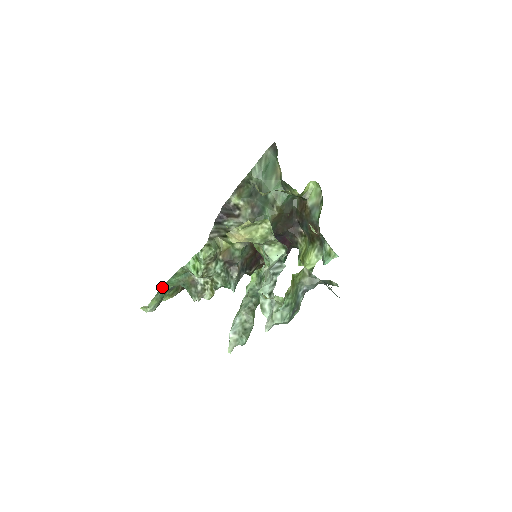
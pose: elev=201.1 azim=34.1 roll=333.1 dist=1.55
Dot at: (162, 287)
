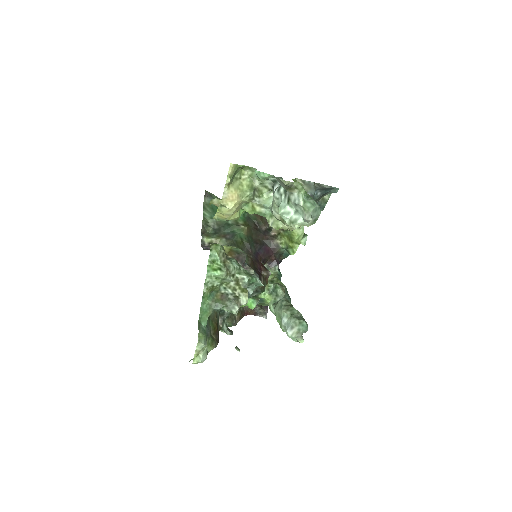
Dot at: (199, 323)
